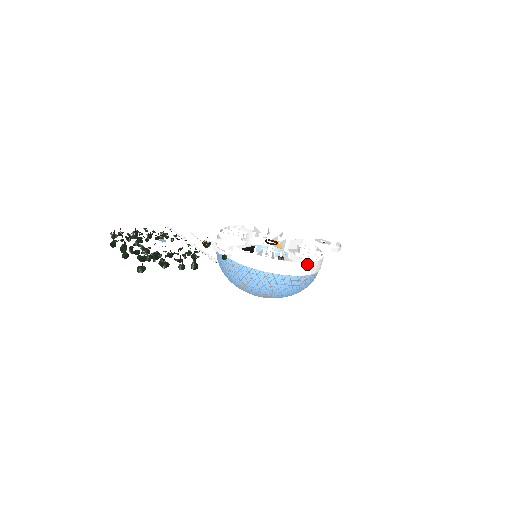
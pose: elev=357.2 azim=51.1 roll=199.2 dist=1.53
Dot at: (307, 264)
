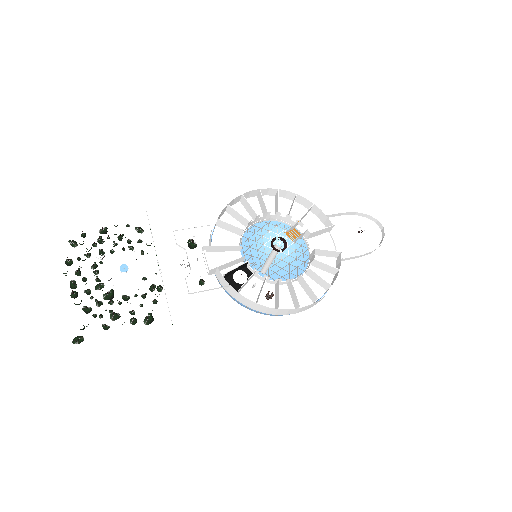
Dot at: (300, 308)
